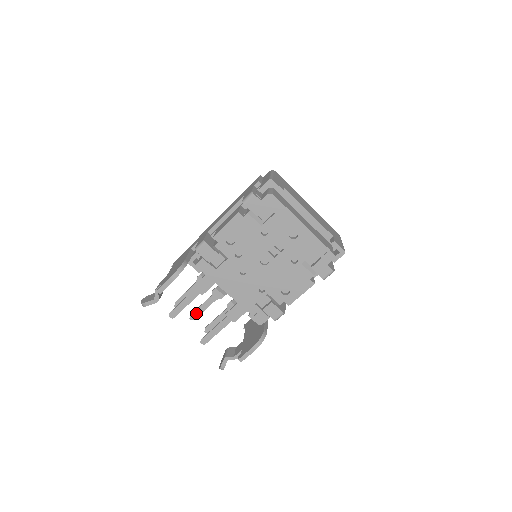
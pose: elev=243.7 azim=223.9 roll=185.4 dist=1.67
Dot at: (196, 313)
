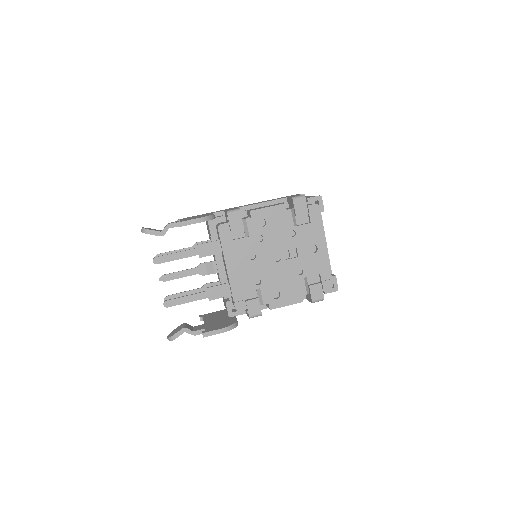
Dot at: (170, 276)
